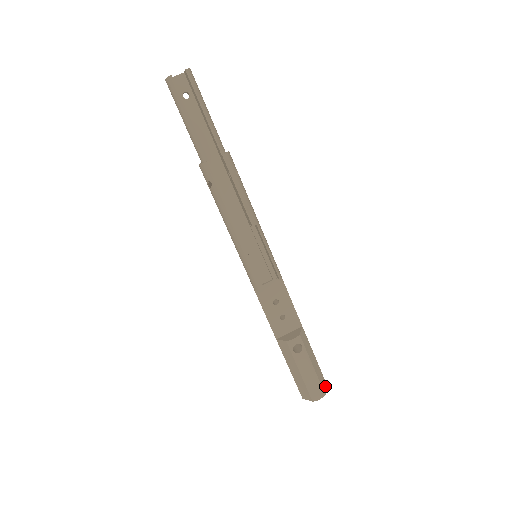
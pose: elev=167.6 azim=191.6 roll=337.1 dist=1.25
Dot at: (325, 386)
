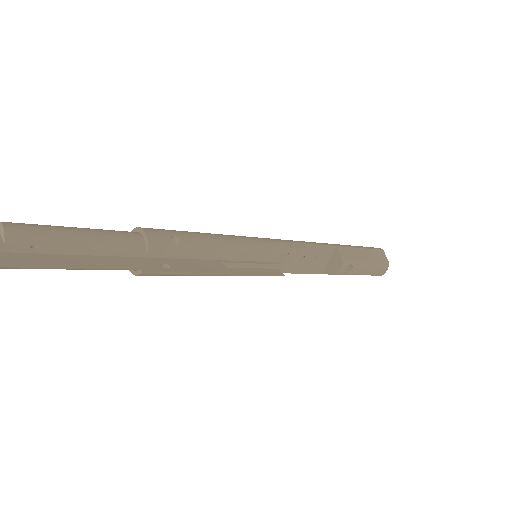
Dot at: (383, 255)
